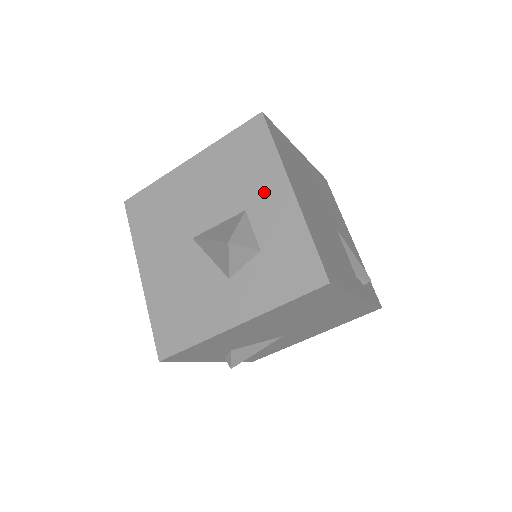
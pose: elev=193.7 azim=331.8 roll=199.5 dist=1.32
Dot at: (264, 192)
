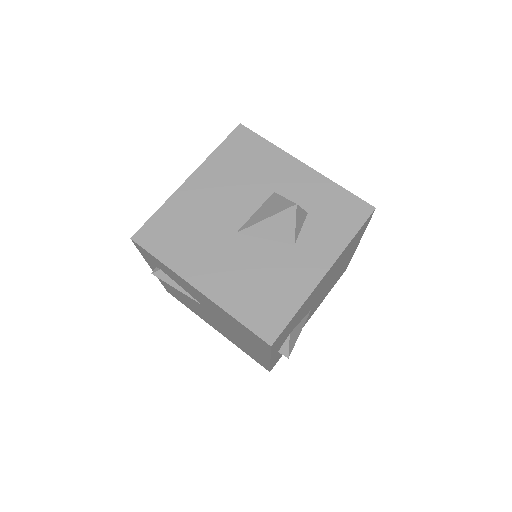
Dot at: (282, 174)
